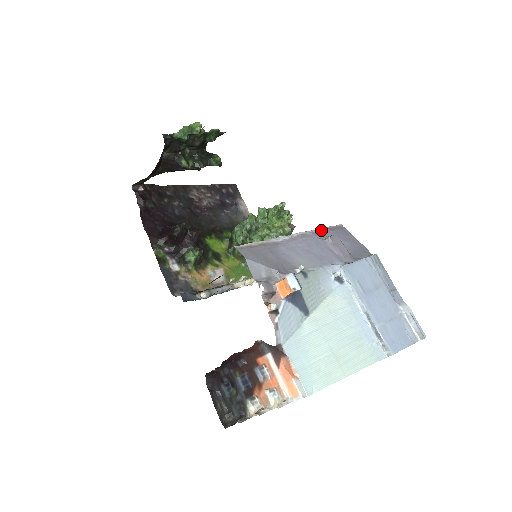
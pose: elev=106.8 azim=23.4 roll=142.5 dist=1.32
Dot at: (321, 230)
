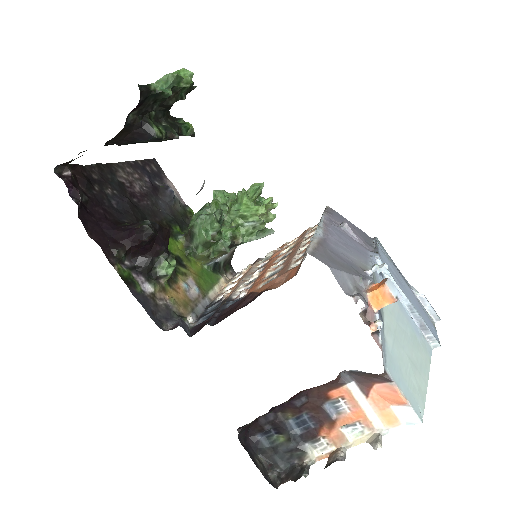
Dot at: (327, 215)
